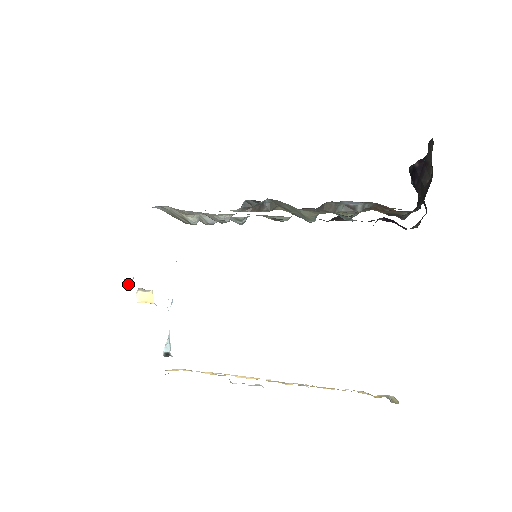
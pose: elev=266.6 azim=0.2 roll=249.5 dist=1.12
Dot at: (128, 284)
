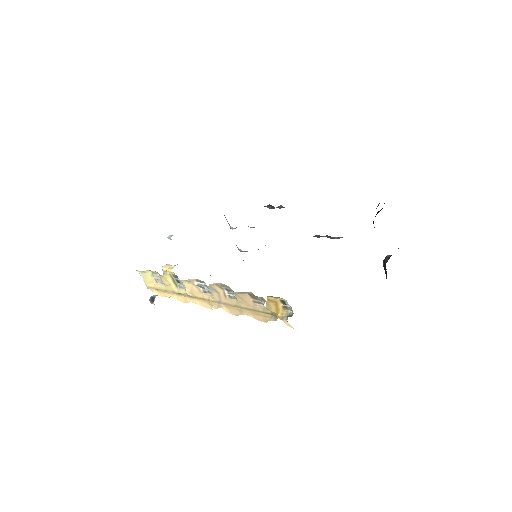
Dot at: (170, 236)
